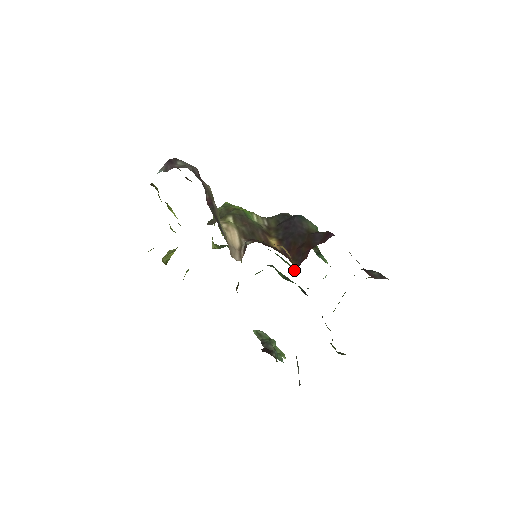
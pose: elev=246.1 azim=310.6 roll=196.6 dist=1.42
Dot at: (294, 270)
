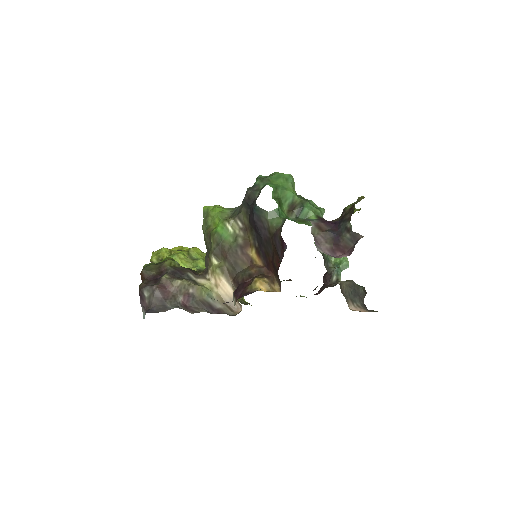
Dot at: occluded
